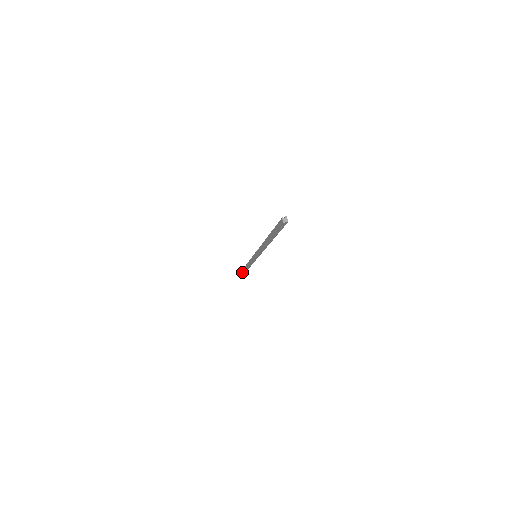
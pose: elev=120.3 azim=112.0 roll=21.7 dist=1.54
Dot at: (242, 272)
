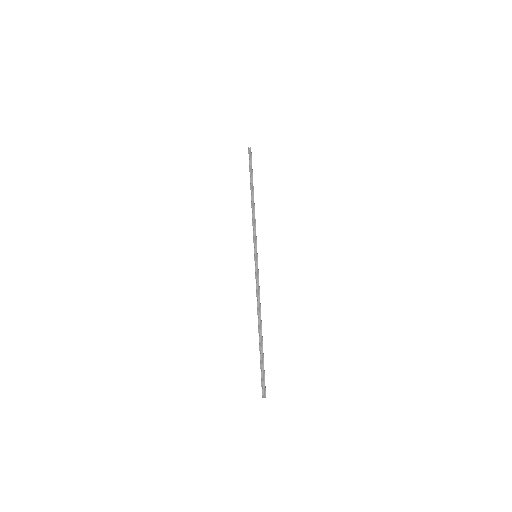
Dot at: (249, 171)
